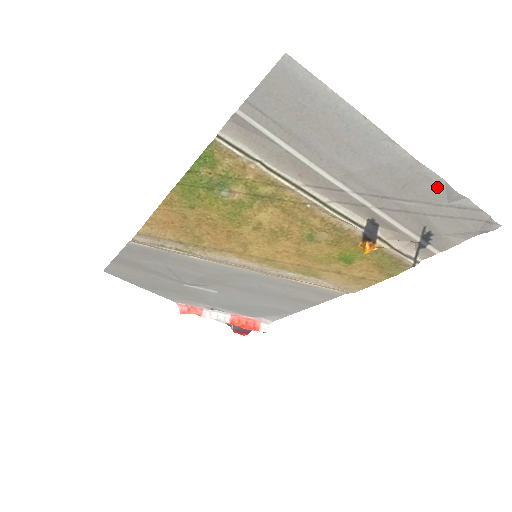
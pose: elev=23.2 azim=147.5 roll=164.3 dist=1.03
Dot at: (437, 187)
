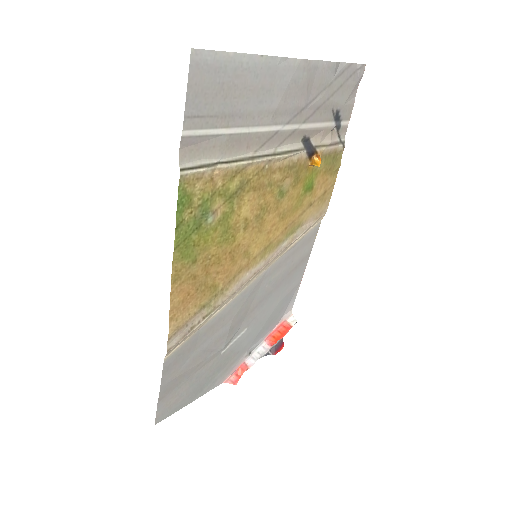
Dot at: (323, 70)
